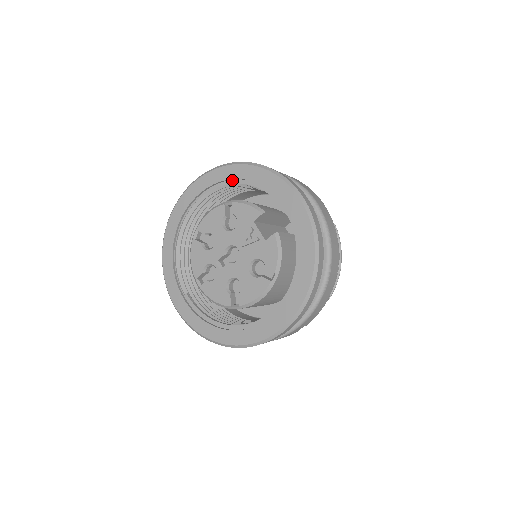
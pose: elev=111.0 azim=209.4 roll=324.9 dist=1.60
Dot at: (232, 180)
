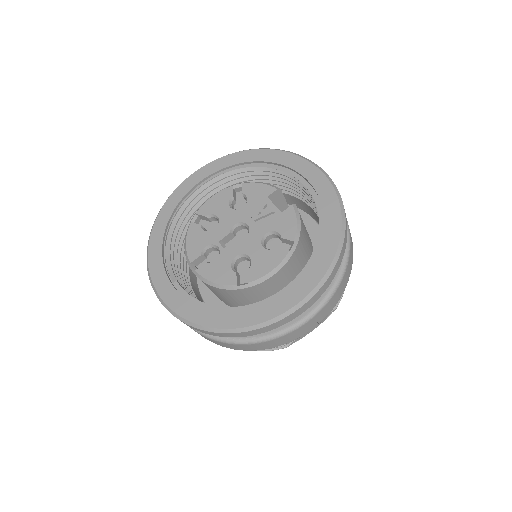
Dot at: (242, 165)
